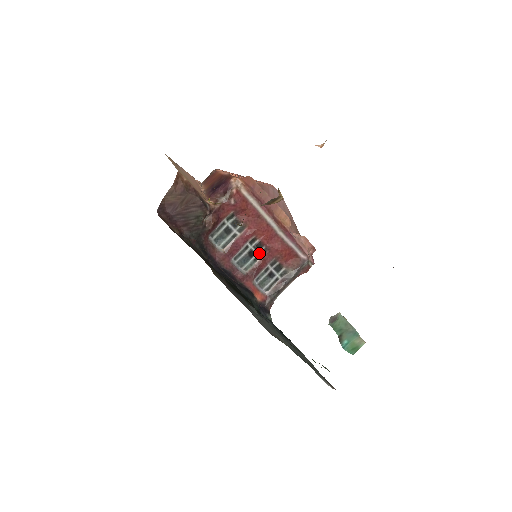
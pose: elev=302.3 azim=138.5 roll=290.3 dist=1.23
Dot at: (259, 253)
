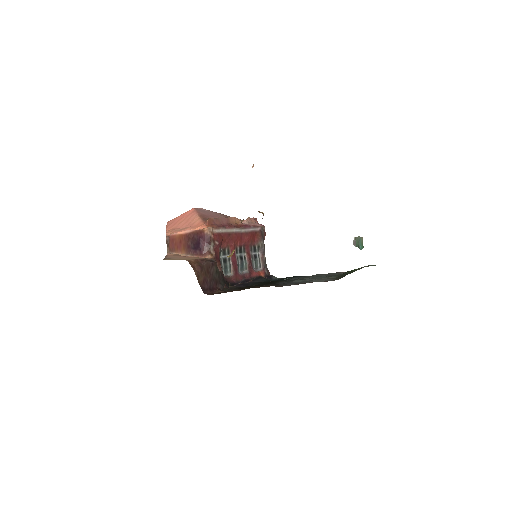
Dot at: (243, 253)
